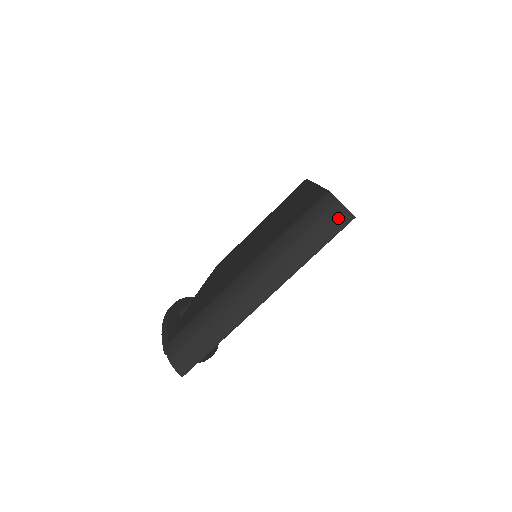
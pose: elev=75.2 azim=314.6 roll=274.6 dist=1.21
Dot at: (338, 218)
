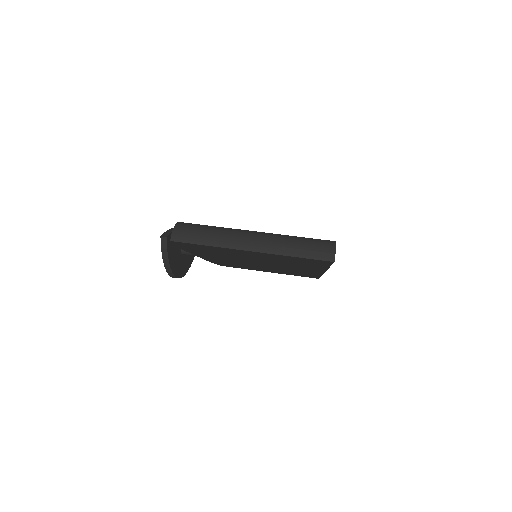
Dot at: (327, 253)
